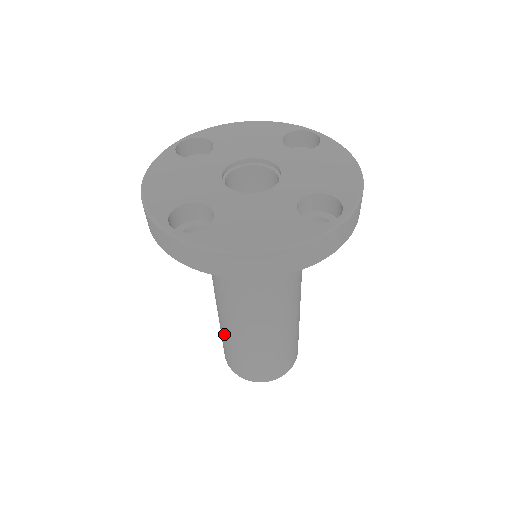
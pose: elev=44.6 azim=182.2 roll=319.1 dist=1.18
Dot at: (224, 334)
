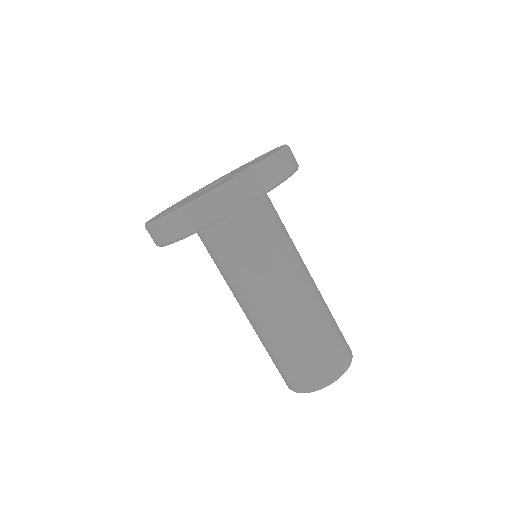
Dot at: occluded
